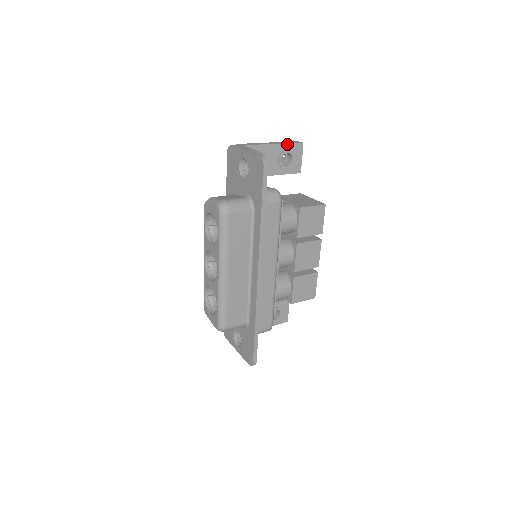
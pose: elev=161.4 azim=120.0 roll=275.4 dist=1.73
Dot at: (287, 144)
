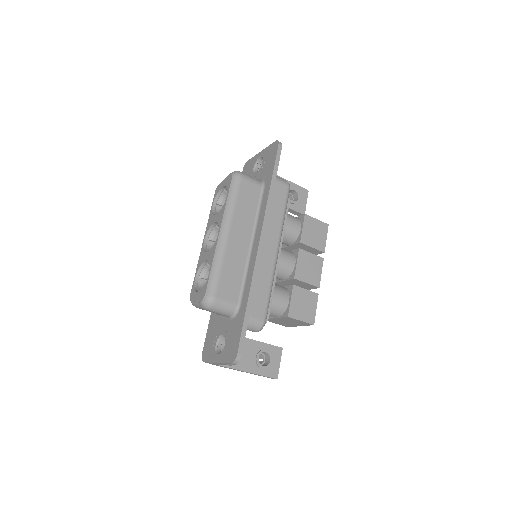
Dot at: (295, 184)
